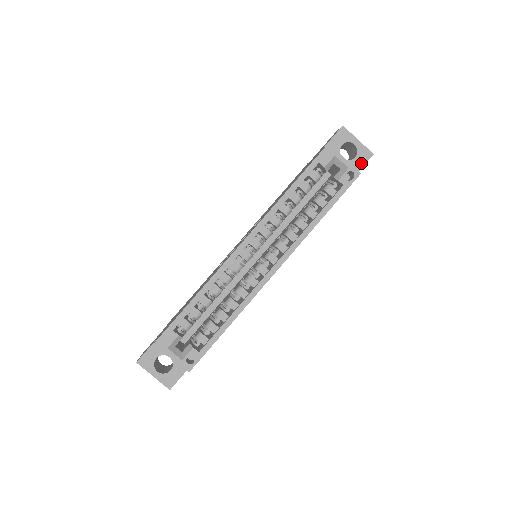
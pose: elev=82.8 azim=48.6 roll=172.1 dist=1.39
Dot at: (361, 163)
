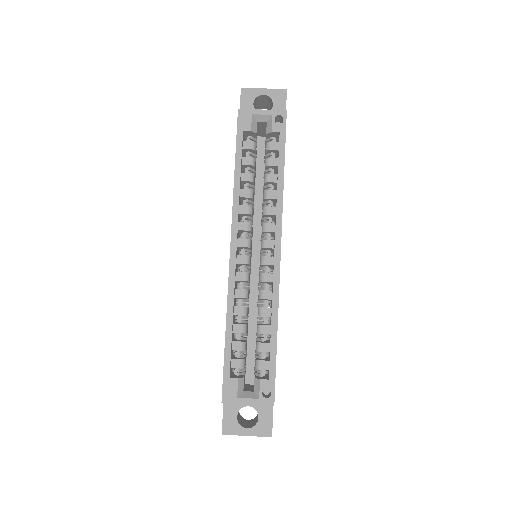
Dot at: (282, 105)
